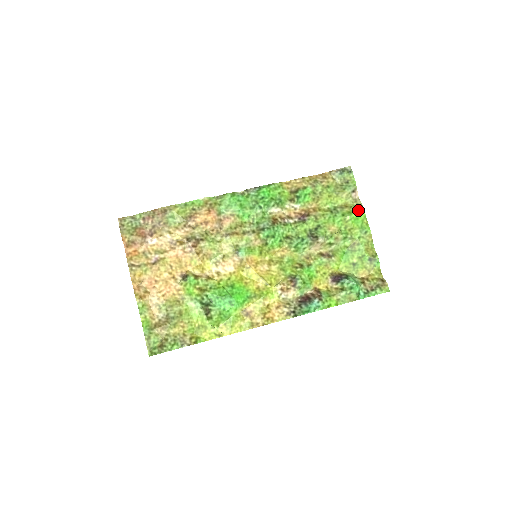
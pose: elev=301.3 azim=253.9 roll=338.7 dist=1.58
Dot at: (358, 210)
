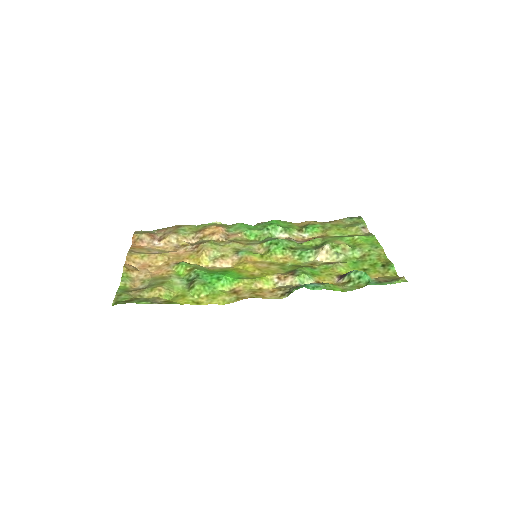
Dot at: (368, 236)
